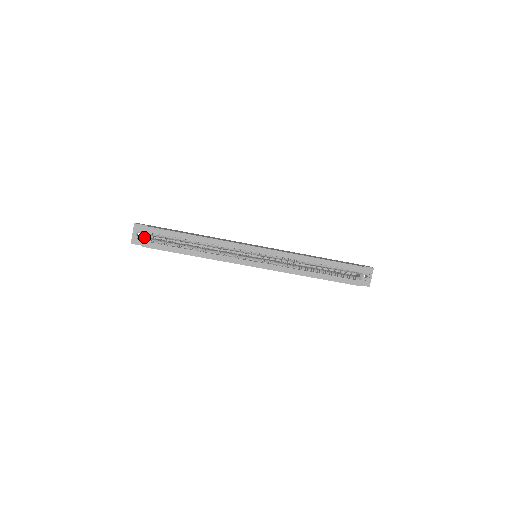
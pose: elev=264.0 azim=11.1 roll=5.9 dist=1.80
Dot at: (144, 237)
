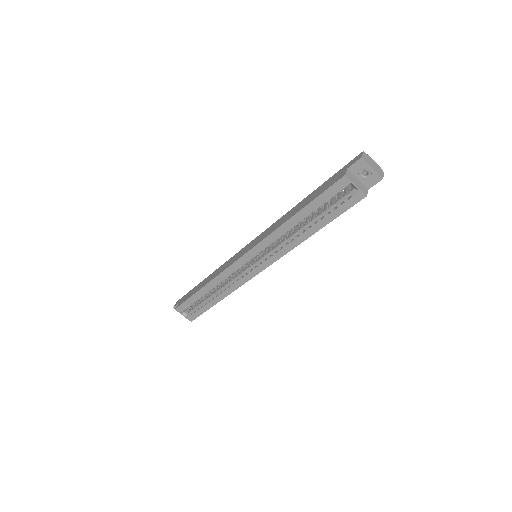
Dot at: (184, 316)
